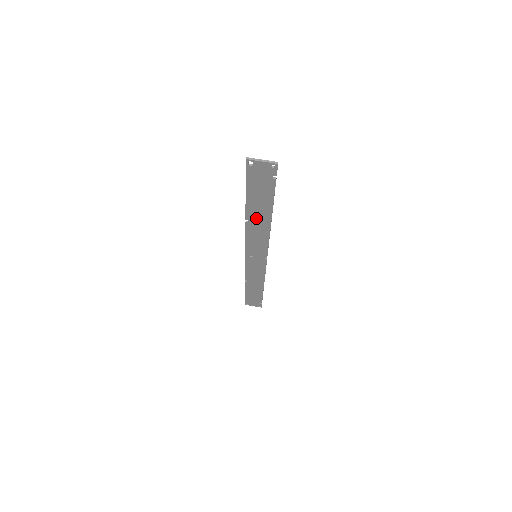
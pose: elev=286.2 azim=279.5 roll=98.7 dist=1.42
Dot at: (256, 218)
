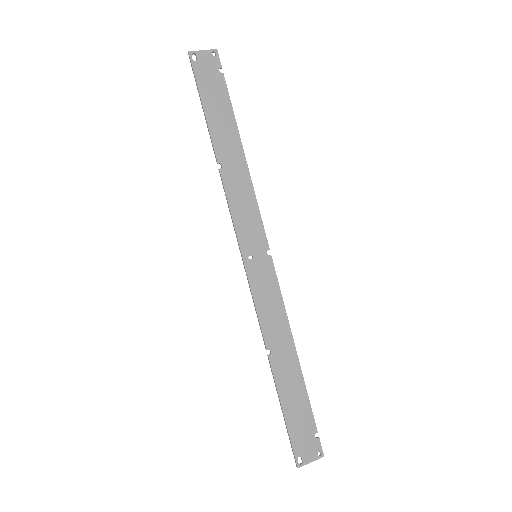
Dot at: (227, 154)
